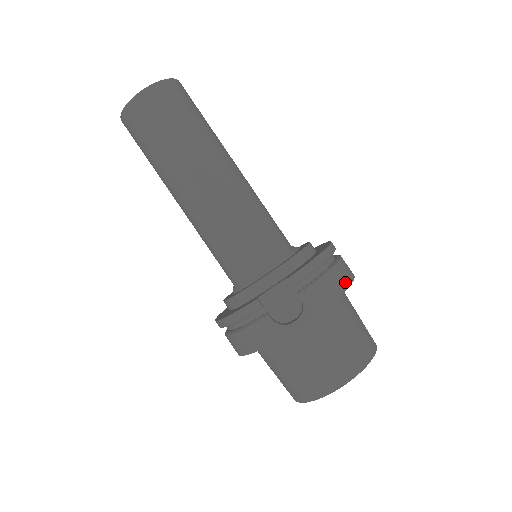
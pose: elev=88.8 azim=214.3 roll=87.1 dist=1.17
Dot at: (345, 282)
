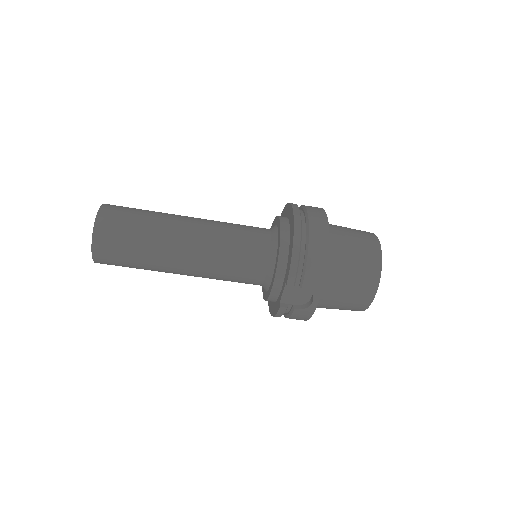
Dot at: (324, 247)
